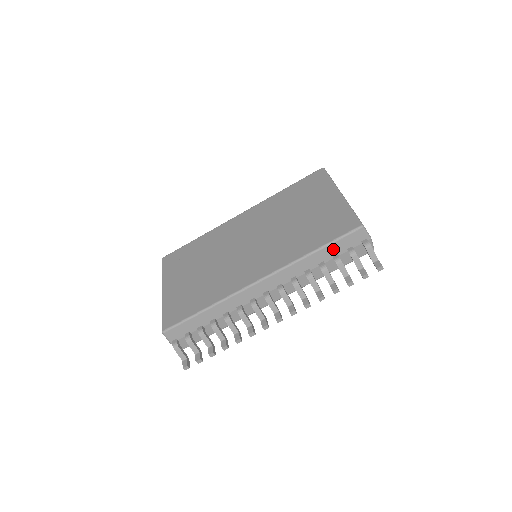
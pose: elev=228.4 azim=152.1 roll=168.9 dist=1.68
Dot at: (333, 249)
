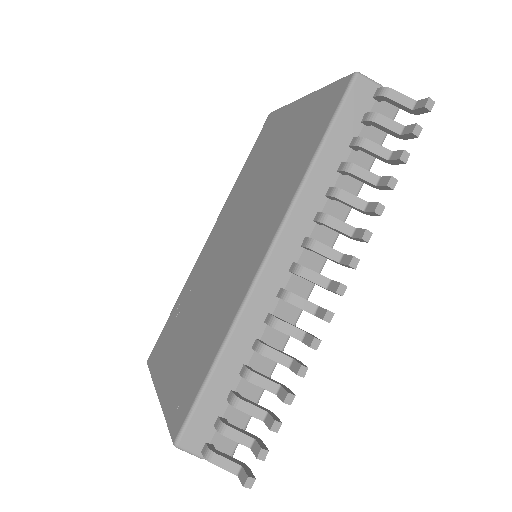
Dot at: (341, 134)
